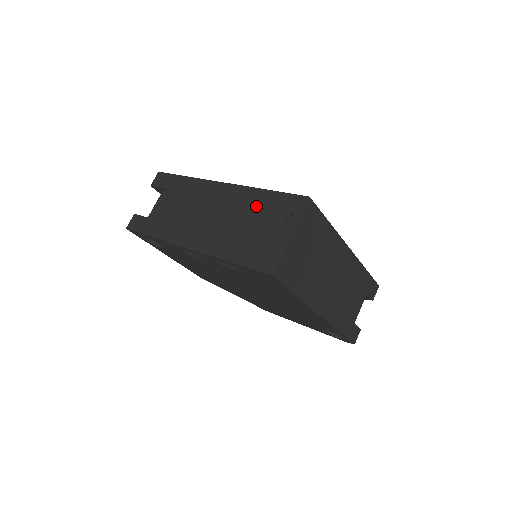
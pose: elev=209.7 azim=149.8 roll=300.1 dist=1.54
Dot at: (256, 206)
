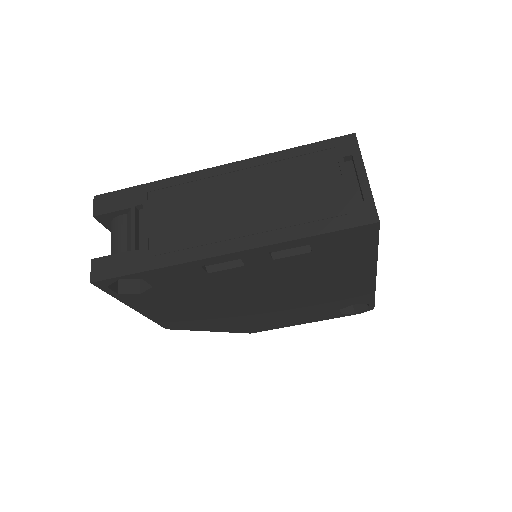
Dot at: (293, 168)
